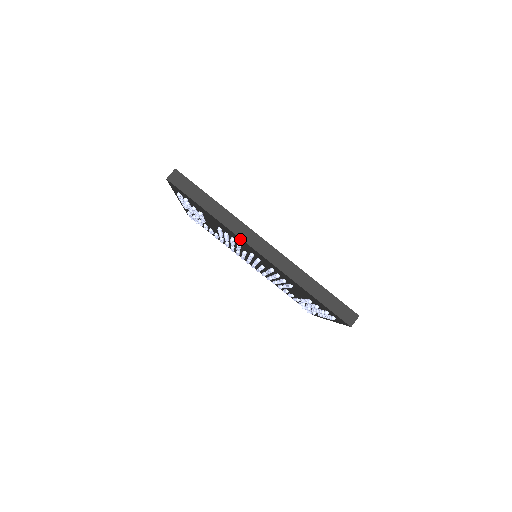
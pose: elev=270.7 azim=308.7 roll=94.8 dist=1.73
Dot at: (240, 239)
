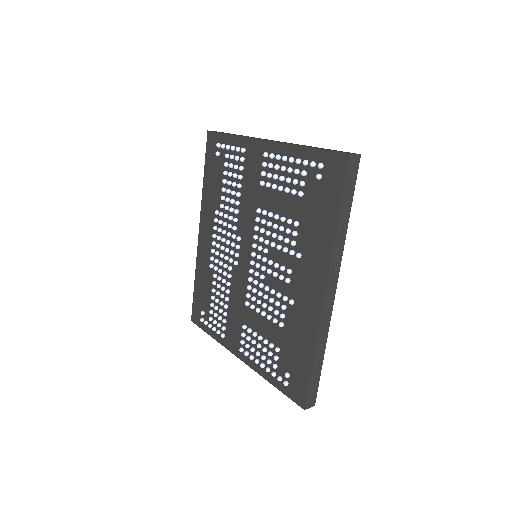
Dot at: (323, 264)
